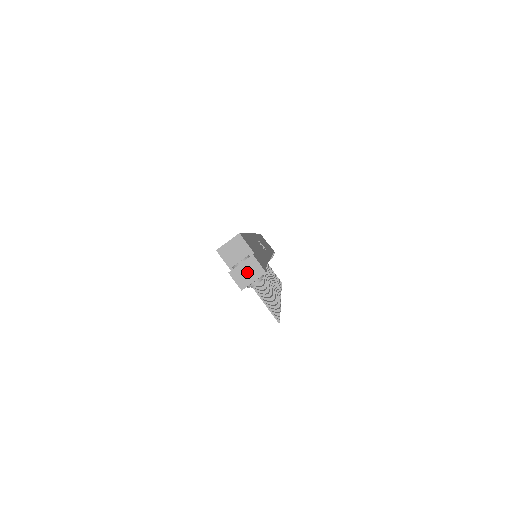
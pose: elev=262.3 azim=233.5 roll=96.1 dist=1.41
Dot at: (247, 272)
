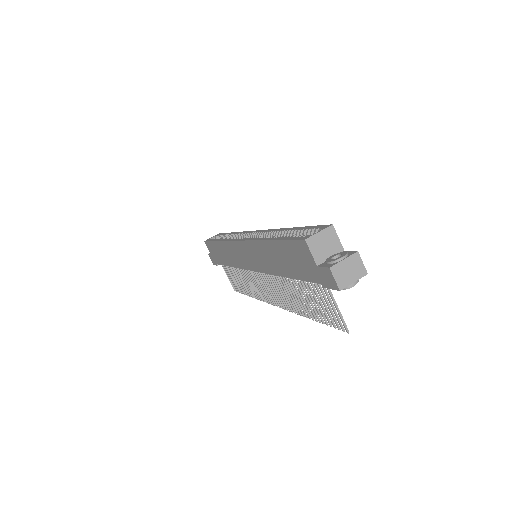
Dot at: (349, 270)
